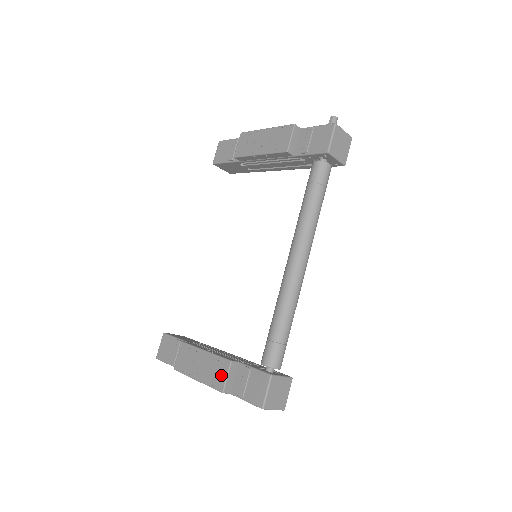
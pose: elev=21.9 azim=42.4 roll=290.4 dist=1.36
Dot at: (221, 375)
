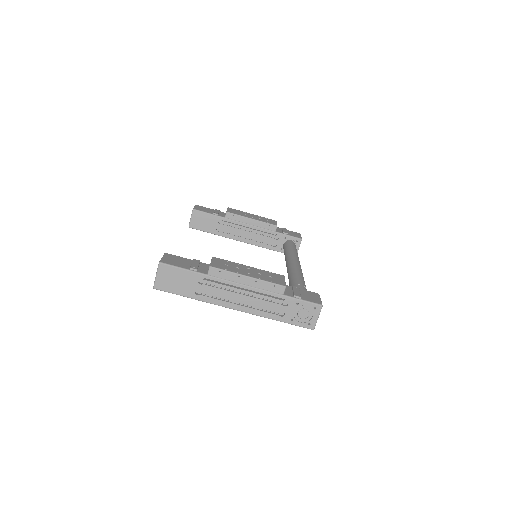
Dot at: (278, 279)
